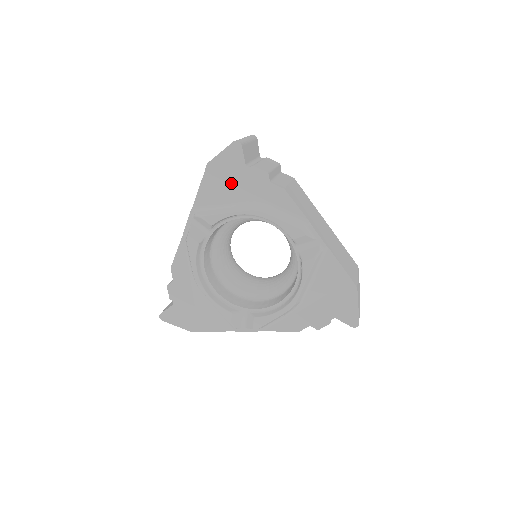
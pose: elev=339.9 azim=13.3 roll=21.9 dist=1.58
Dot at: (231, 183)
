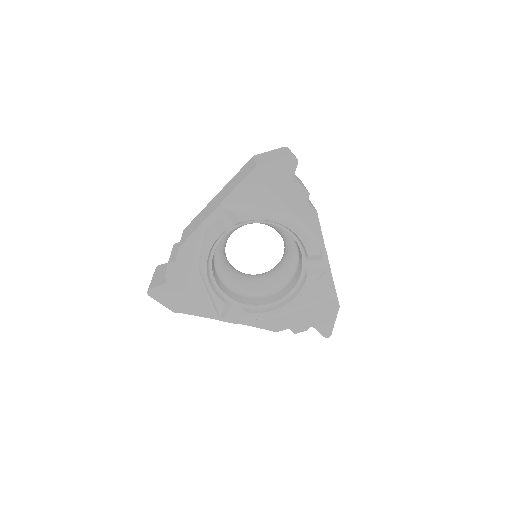
Dot at: (271, 190)
